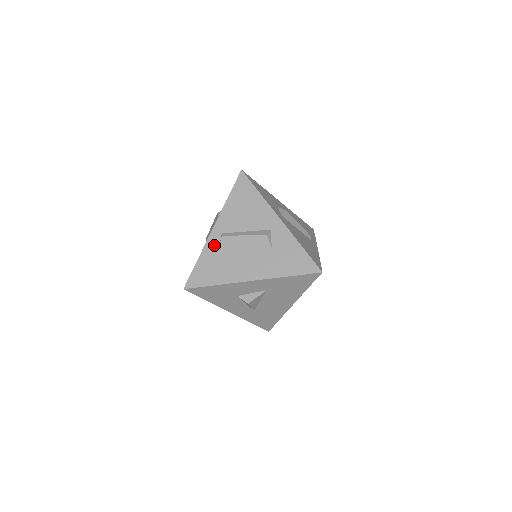
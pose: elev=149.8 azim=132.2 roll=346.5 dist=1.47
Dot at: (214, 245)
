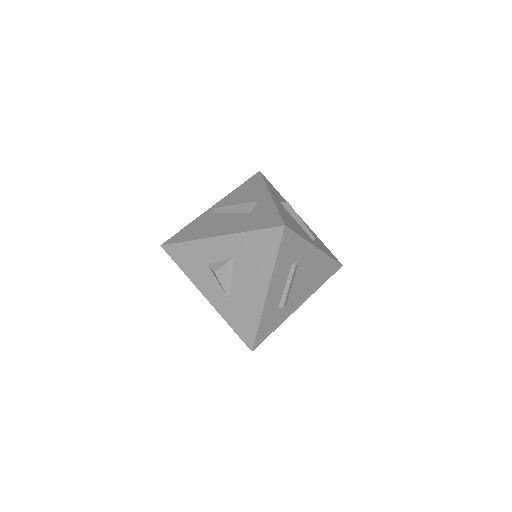
Dot at: (205, 216)
